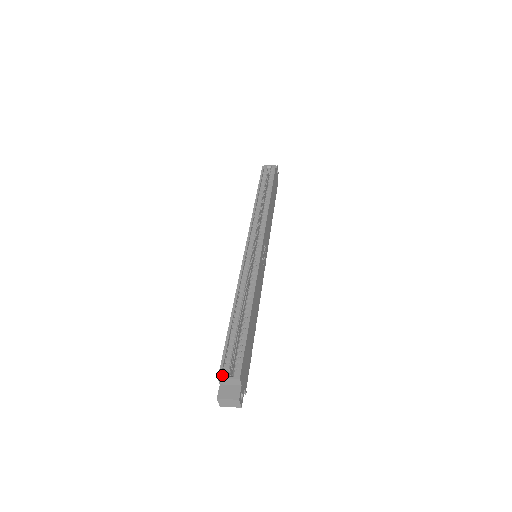
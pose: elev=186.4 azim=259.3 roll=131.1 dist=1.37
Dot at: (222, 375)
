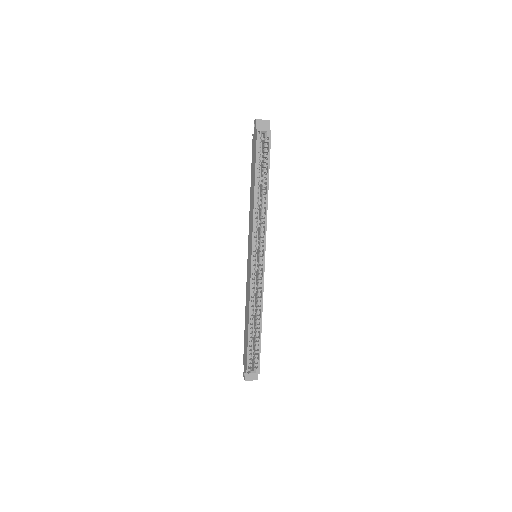
Dot at: (247, 369)
